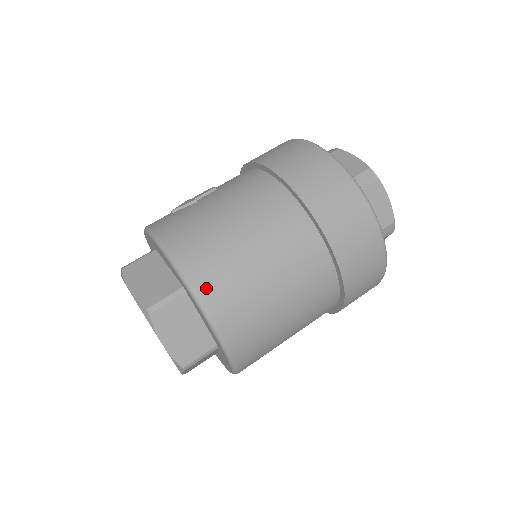
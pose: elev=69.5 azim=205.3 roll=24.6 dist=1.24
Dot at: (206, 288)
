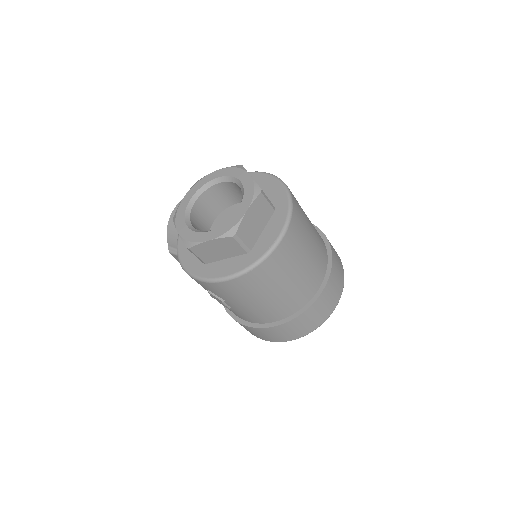
Dot at: (295, 219)
